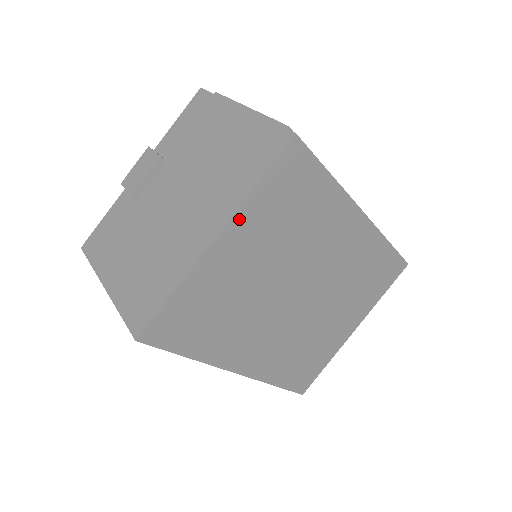
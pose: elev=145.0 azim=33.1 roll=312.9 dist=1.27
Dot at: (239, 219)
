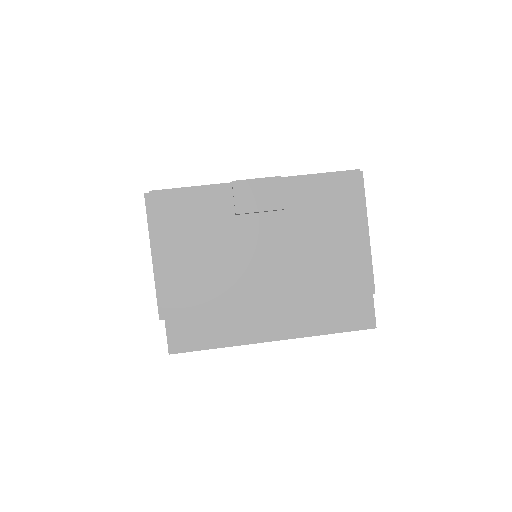
Dot at: occluded
